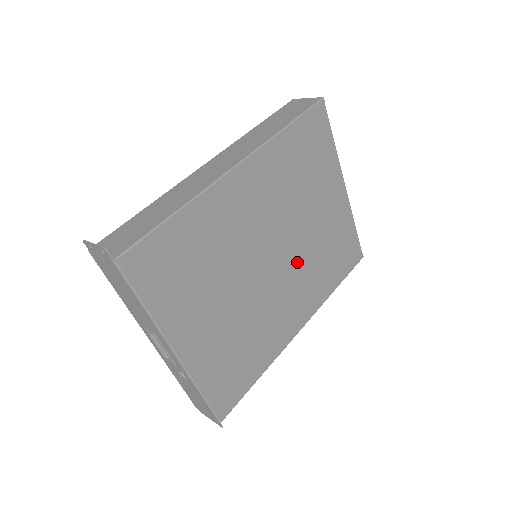
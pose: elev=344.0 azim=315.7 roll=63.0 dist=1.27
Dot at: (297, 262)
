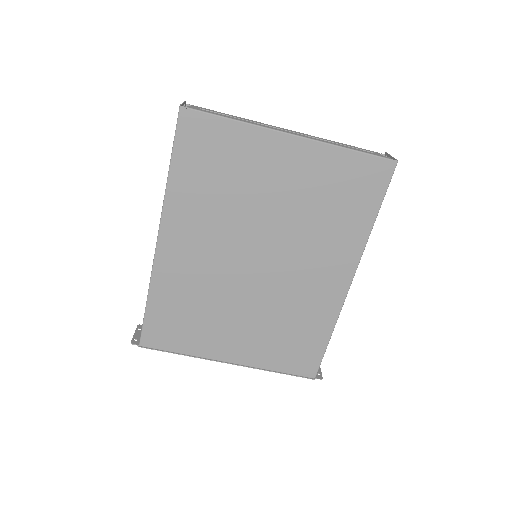
Dot at: (290, 243)
